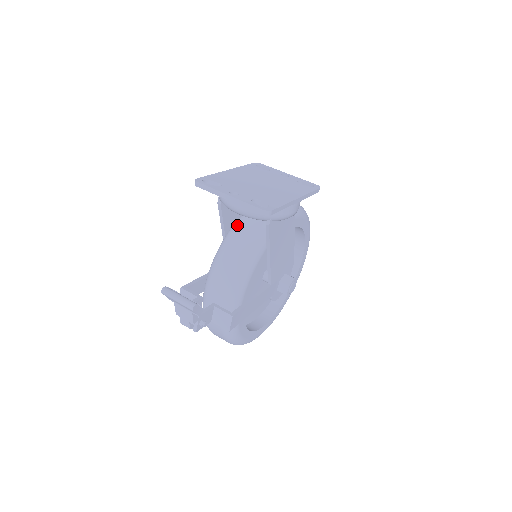
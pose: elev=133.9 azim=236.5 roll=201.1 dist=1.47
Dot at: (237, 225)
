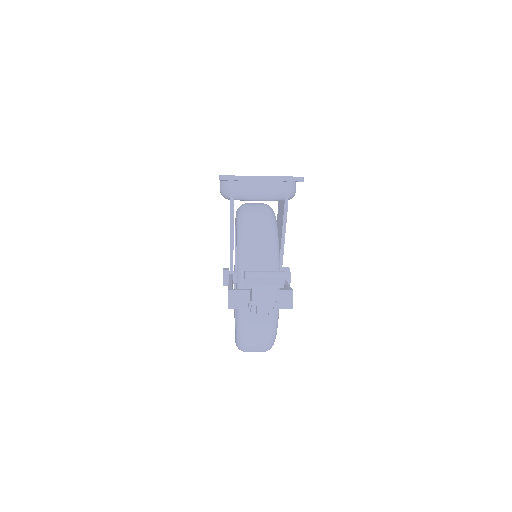
Dot at: (246, 222)
